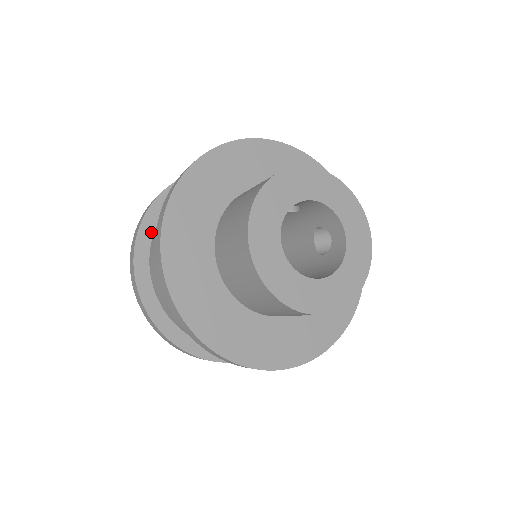
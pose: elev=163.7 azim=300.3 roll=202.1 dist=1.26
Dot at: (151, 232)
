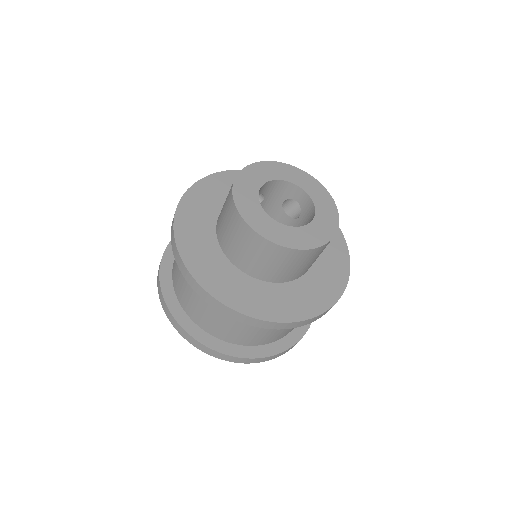
Dot at: (172, 292)
